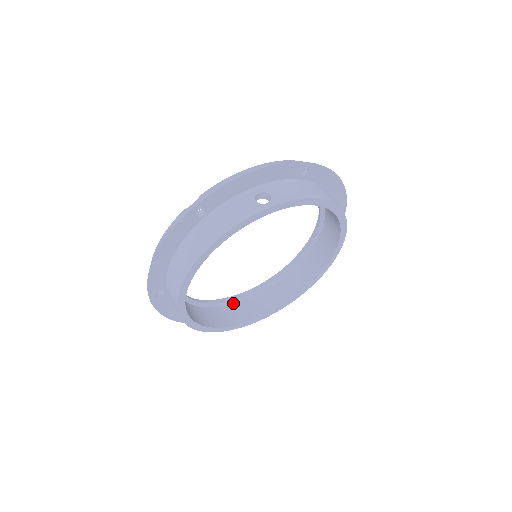
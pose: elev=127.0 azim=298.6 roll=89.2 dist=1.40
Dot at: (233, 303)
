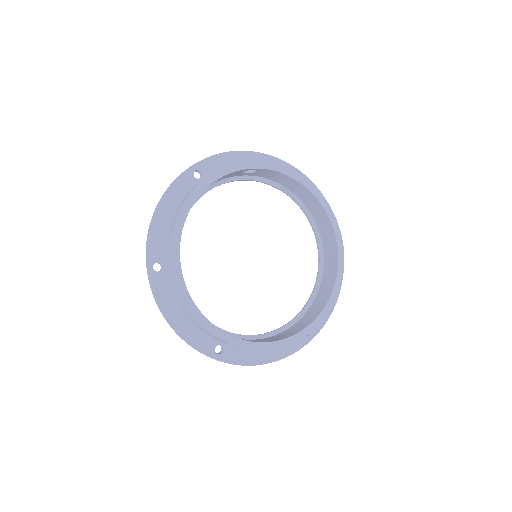
Dot at: (240, 338)
